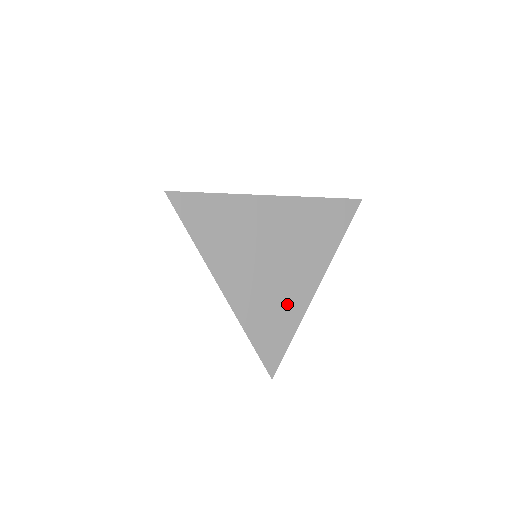
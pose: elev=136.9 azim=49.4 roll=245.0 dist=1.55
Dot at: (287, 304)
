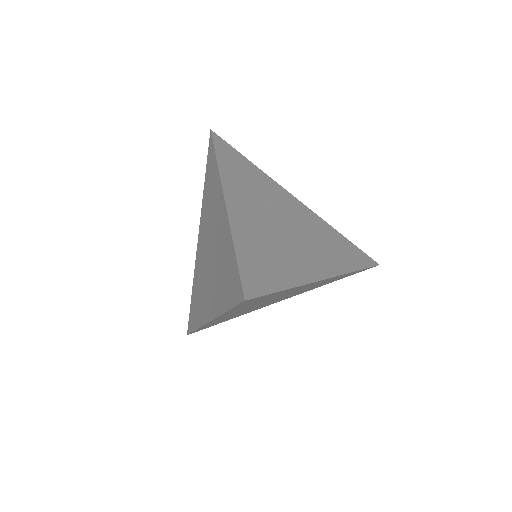
Dot at: (289, 261)
